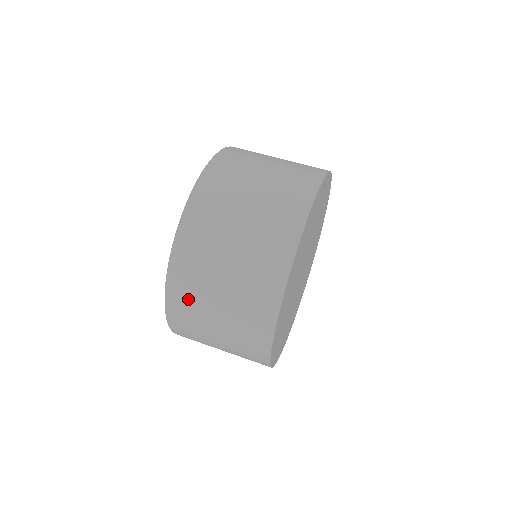
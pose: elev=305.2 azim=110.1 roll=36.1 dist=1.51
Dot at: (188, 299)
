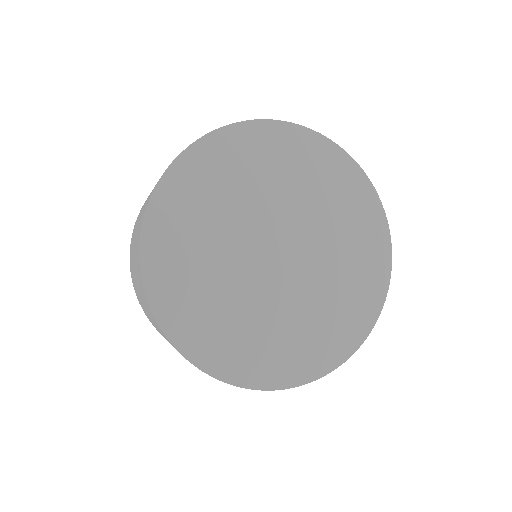
Dot at: occluded
